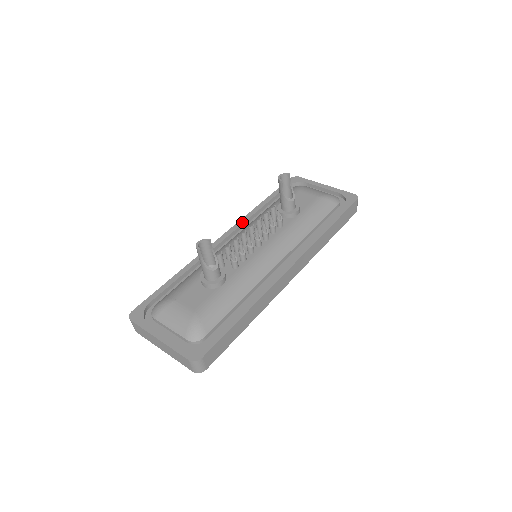
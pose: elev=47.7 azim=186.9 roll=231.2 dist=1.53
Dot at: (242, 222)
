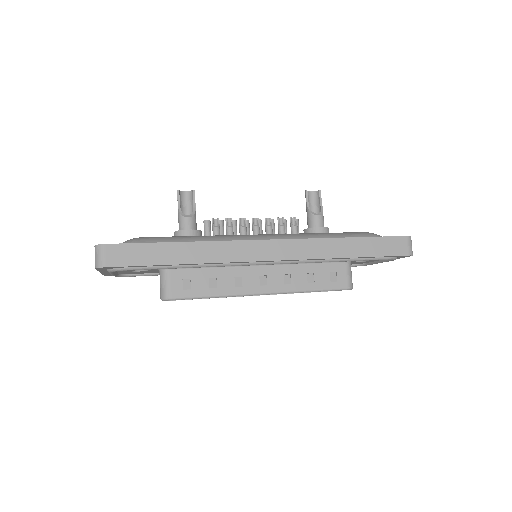
Dot at: occluded
